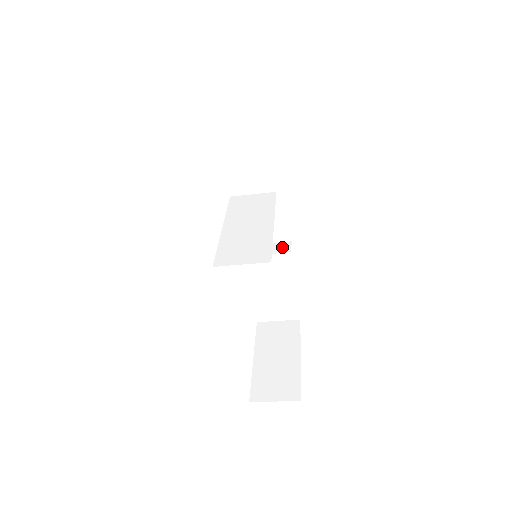
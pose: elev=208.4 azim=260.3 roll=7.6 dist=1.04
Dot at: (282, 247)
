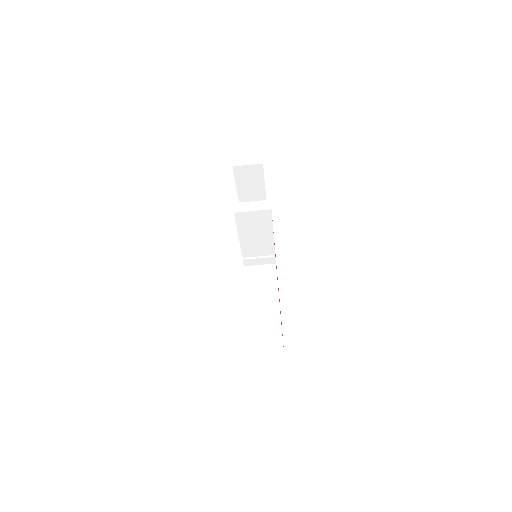
Dot at: occluded
